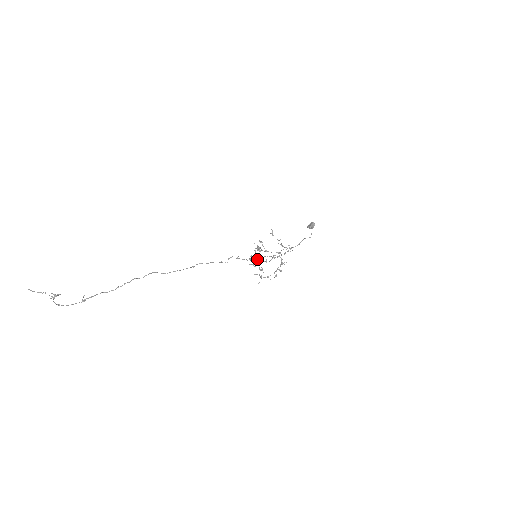
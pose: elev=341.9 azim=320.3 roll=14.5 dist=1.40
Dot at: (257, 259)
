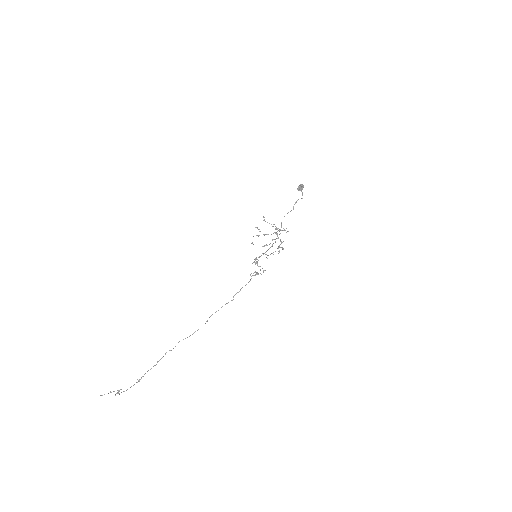
Dot at: occluded
